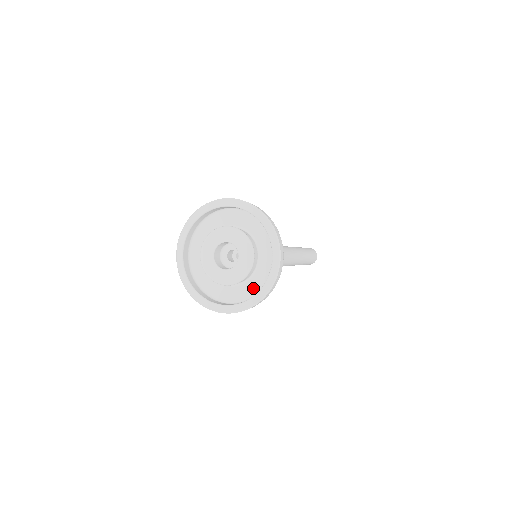
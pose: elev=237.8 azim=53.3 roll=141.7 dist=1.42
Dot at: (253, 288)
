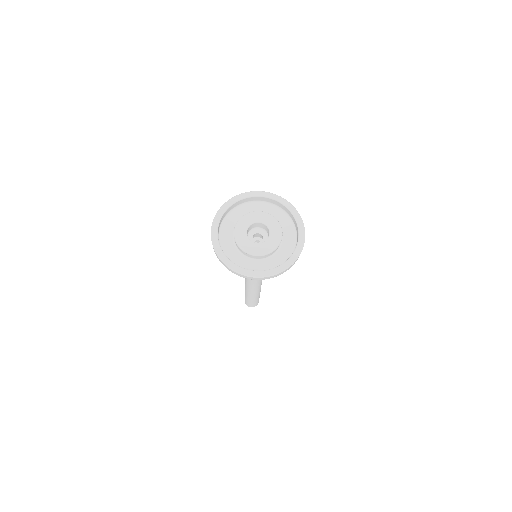
Dot at: (278, 261)
